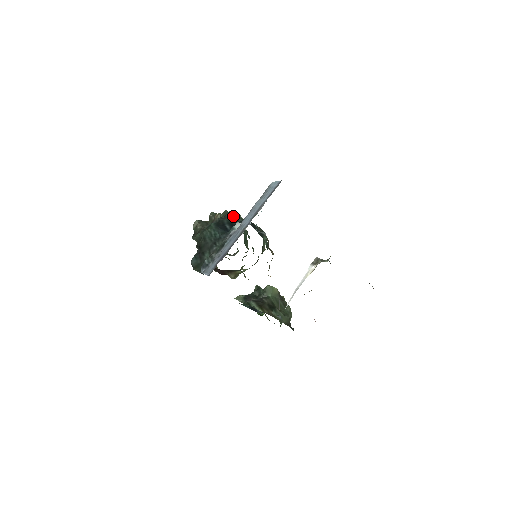
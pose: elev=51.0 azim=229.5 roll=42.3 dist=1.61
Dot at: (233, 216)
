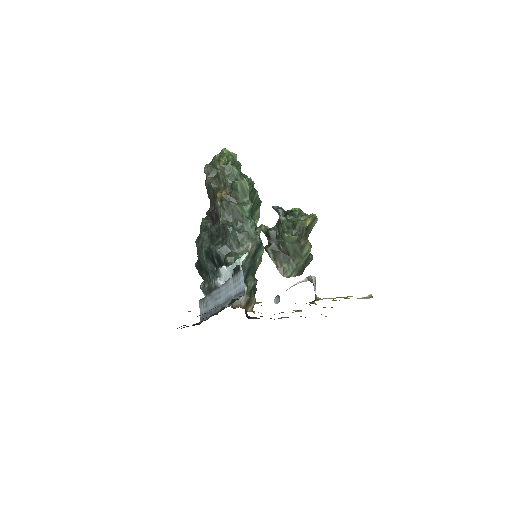
Dot at: (226, 233)
